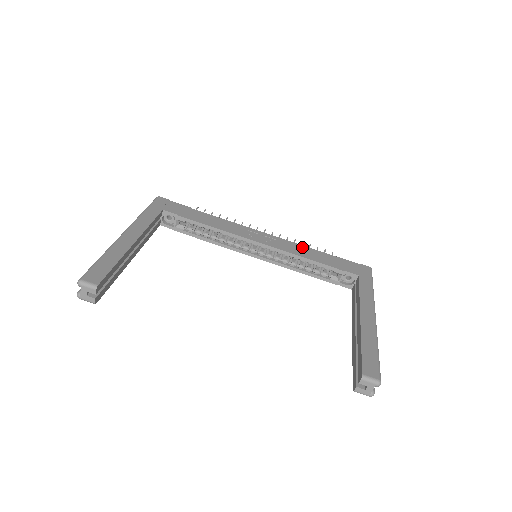
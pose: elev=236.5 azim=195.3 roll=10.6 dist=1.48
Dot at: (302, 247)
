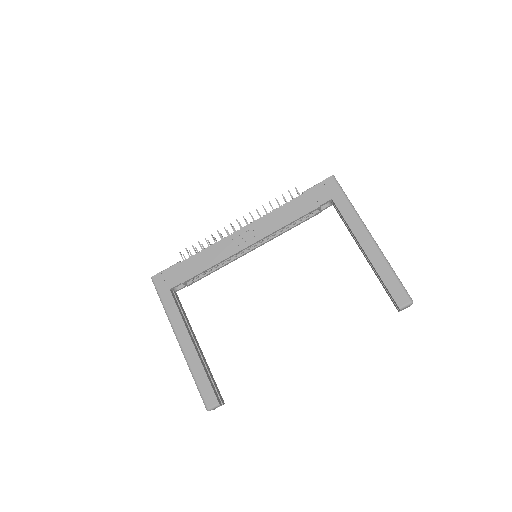
Dot at: (275, 213)
